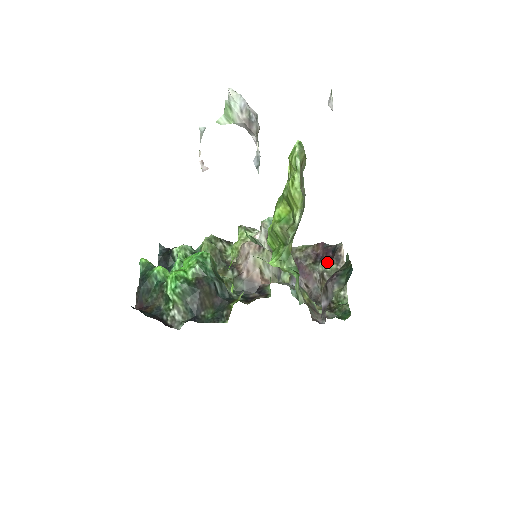
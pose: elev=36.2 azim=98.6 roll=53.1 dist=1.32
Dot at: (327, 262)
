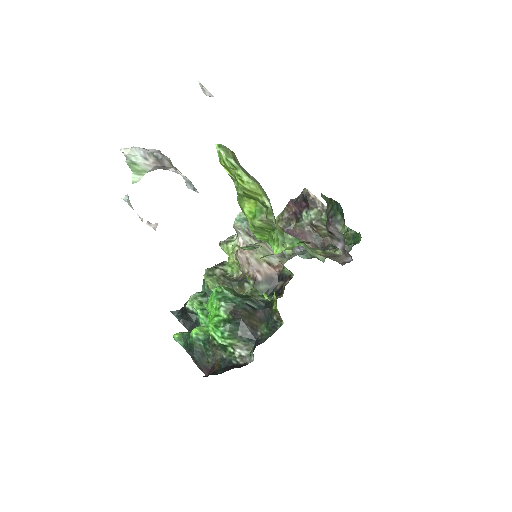
Dot at: (307, 212)
